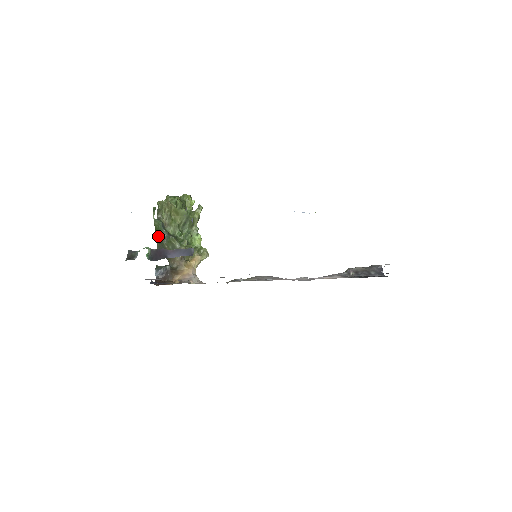
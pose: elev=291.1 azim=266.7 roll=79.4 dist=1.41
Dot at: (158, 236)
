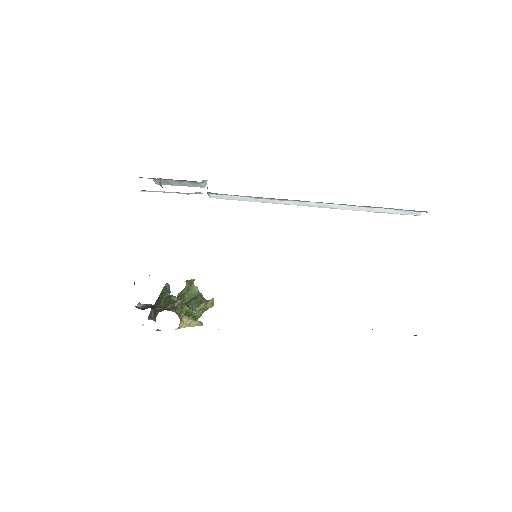
Dot at: (159, 299)
